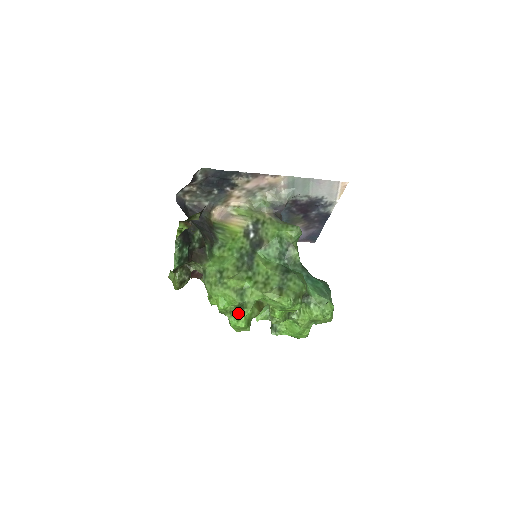
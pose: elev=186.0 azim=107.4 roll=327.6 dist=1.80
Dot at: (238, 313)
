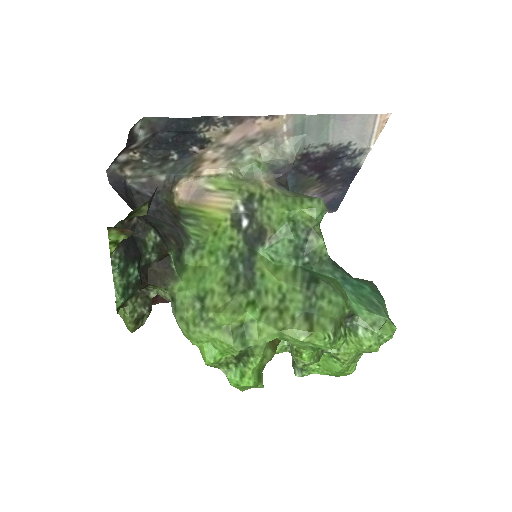
Dot at: (240, 364)
